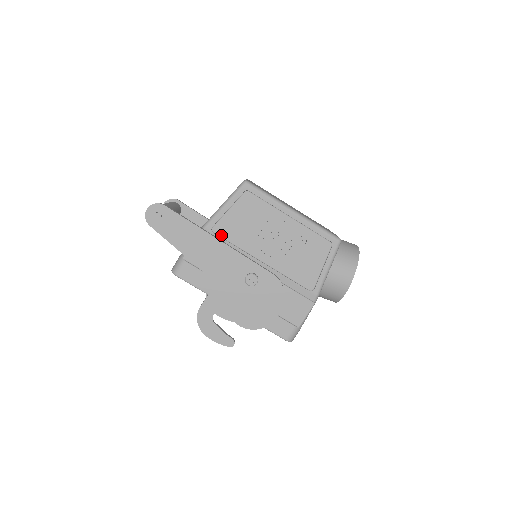
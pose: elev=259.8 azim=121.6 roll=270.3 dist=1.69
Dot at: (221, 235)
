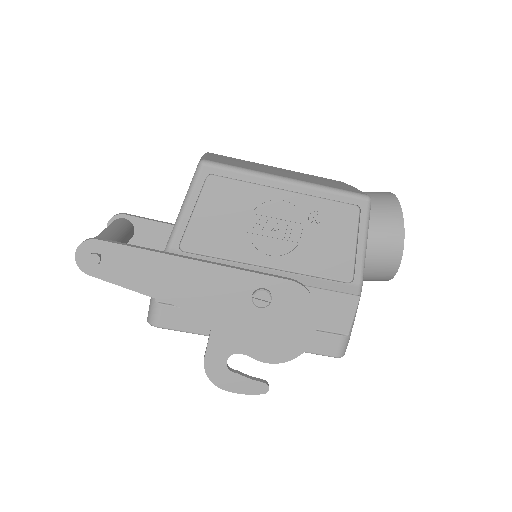
Dot at: (196, 251)
